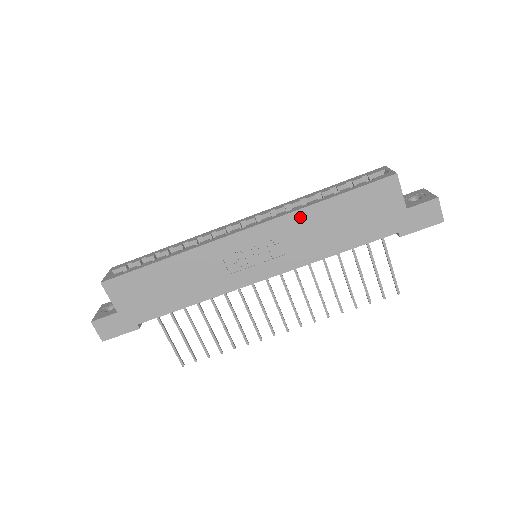
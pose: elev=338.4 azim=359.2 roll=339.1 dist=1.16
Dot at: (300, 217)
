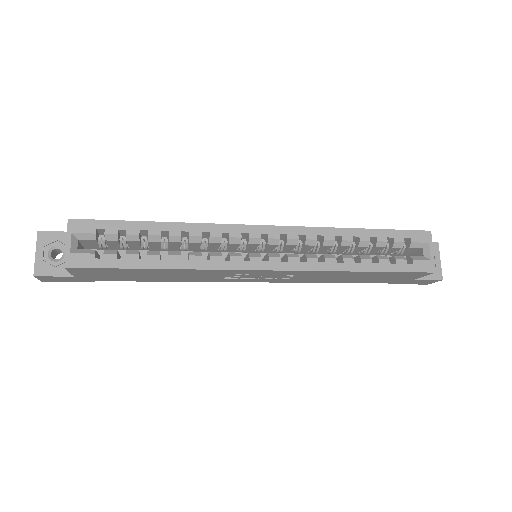
Dot at: (328, 273)
